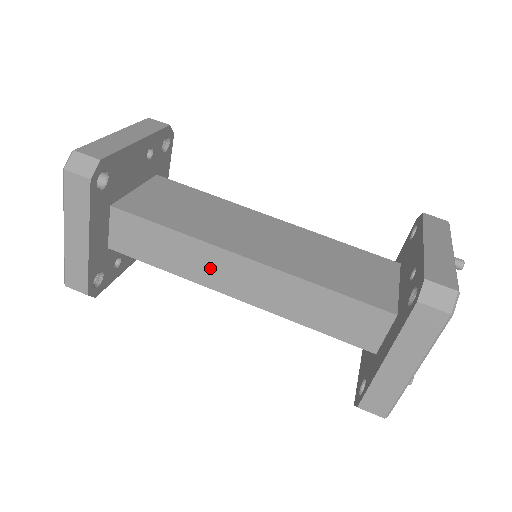
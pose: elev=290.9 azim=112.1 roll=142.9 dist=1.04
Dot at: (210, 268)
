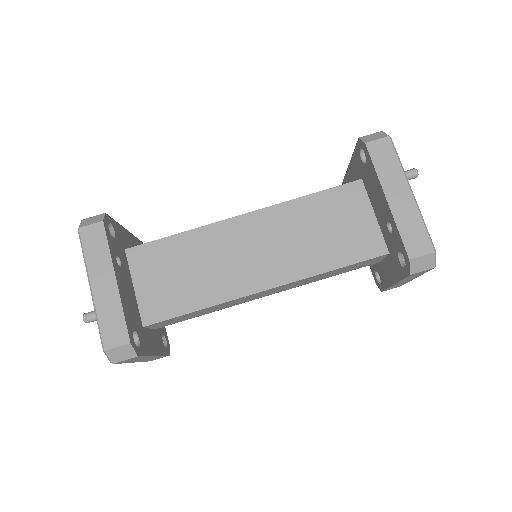
Dot at: (240, 301)
